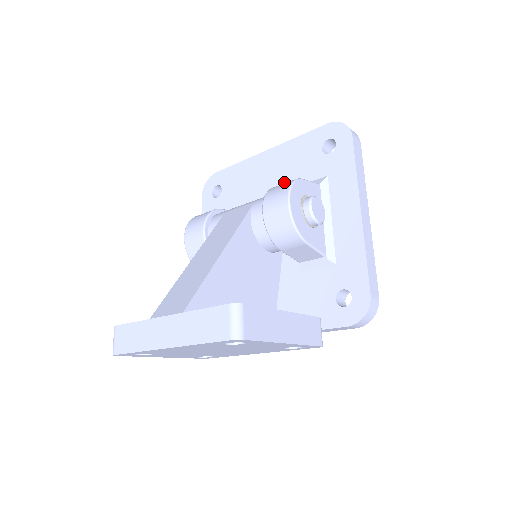
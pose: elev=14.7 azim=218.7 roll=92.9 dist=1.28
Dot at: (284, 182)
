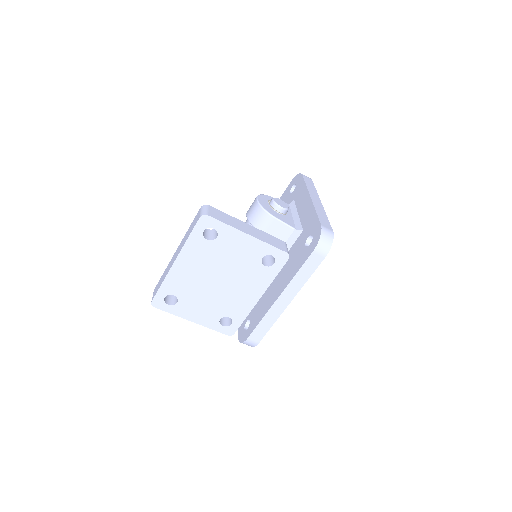
Dot at: occluded
